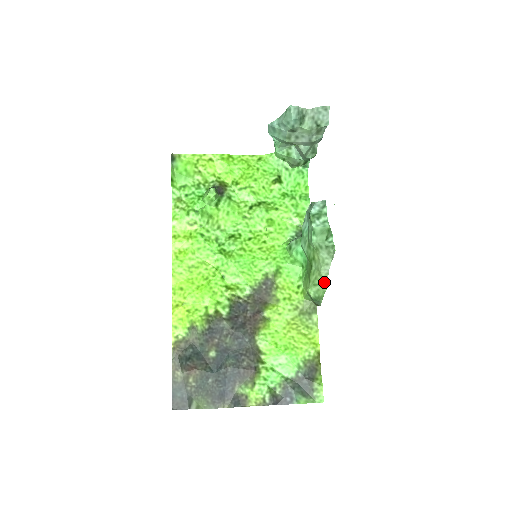
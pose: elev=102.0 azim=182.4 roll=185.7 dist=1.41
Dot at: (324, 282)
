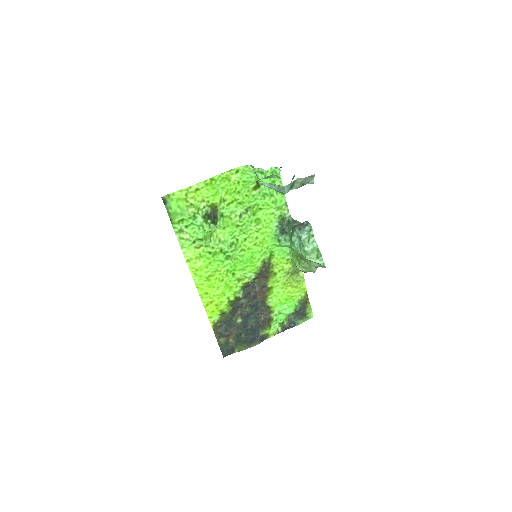
Dot at: (313, 270)
